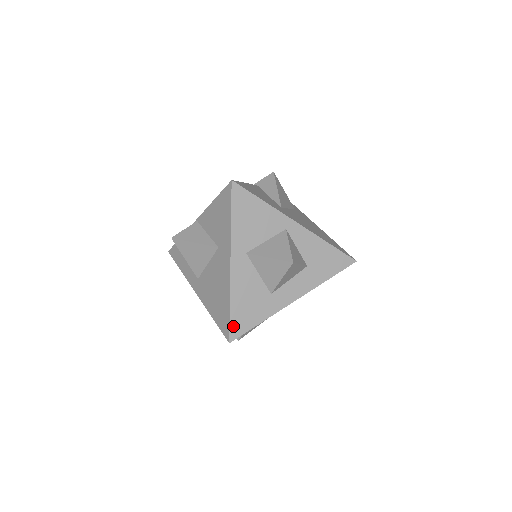
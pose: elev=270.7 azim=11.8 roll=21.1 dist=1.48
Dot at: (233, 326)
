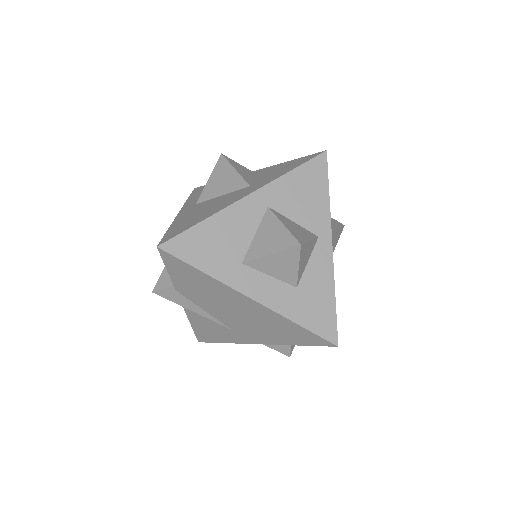
Dot at: (180, 239)
